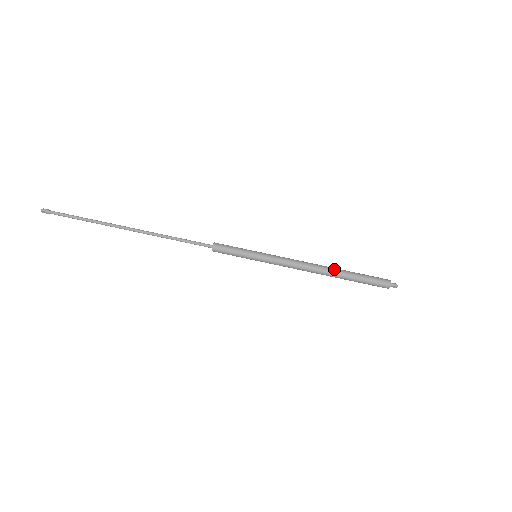
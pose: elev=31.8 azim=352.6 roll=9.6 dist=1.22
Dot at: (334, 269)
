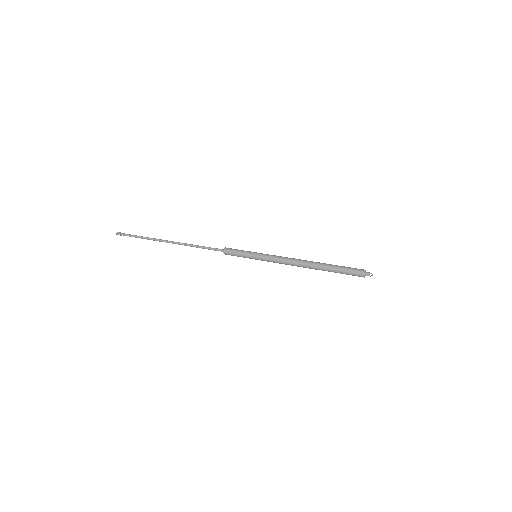
Dot at: (317, 262)
